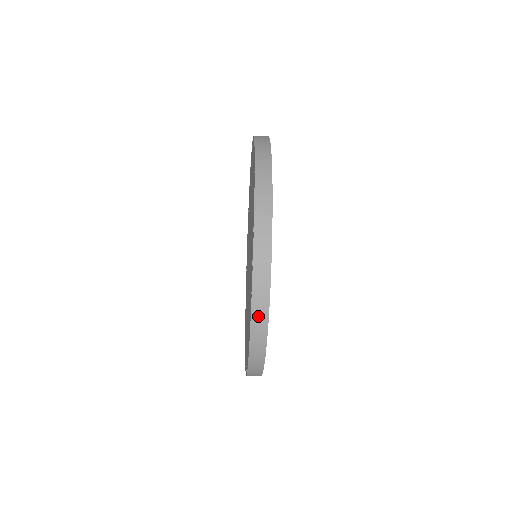
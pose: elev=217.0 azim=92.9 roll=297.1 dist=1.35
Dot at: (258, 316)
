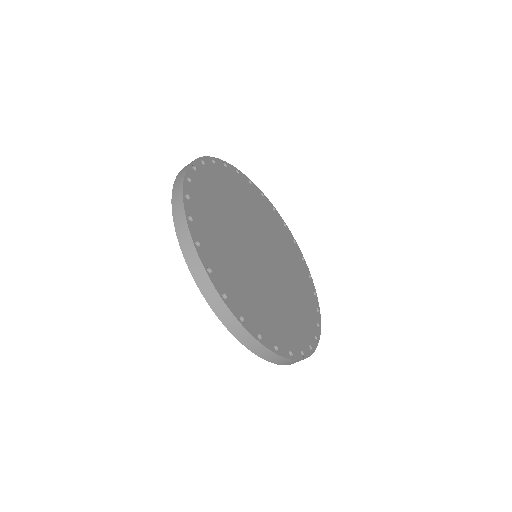
Dot at: (193, 264)
